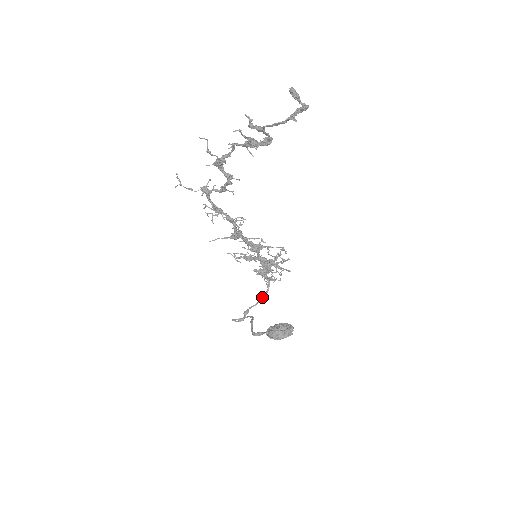
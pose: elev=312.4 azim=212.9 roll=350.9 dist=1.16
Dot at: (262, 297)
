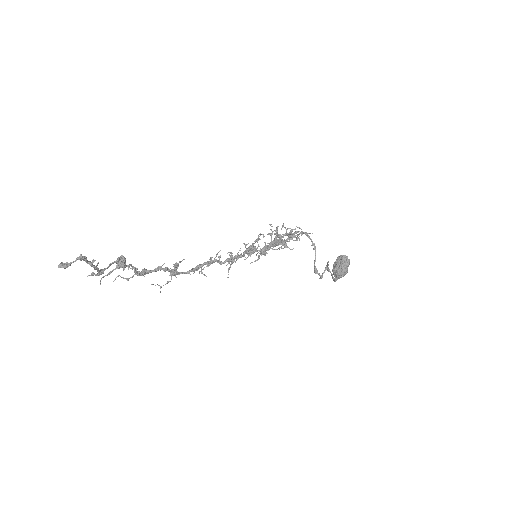
Dot at: (313, 249)
